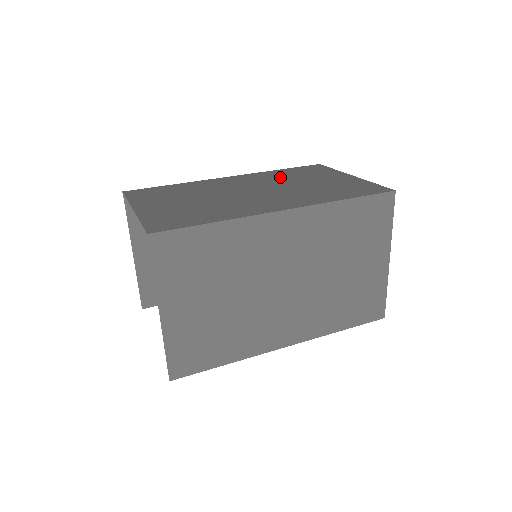
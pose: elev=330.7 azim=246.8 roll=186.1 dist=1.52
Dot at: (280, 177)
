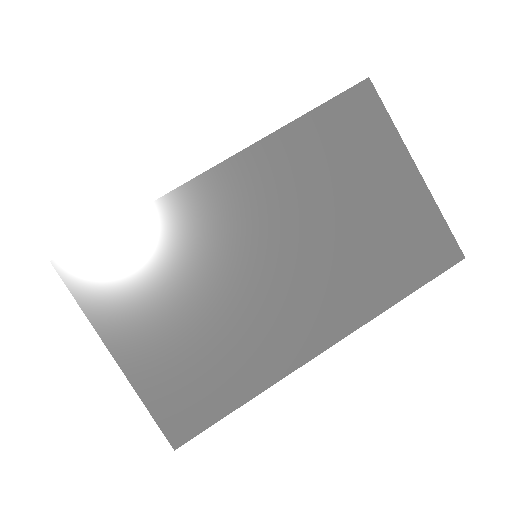
Dot at: (307, 176)
